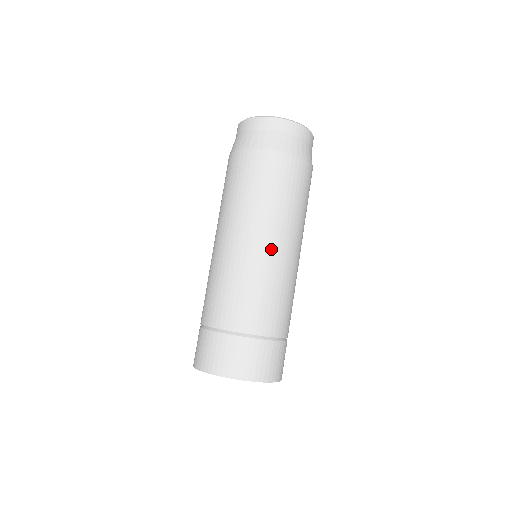
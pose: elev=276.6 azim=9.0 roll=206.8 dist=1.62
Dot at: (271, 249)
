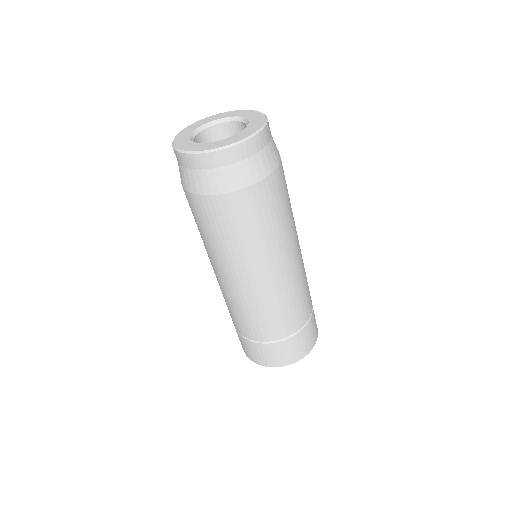
Dot at: (297, 255)
